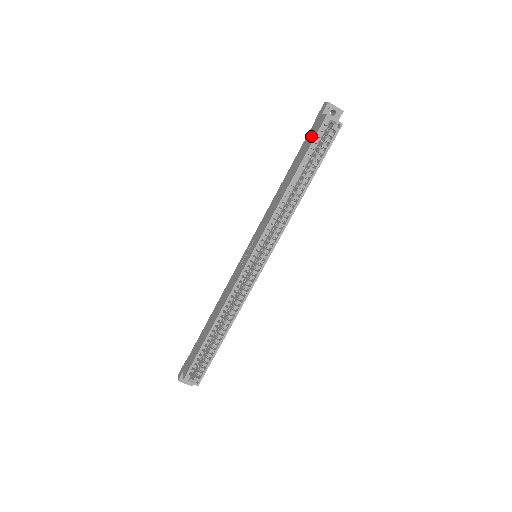
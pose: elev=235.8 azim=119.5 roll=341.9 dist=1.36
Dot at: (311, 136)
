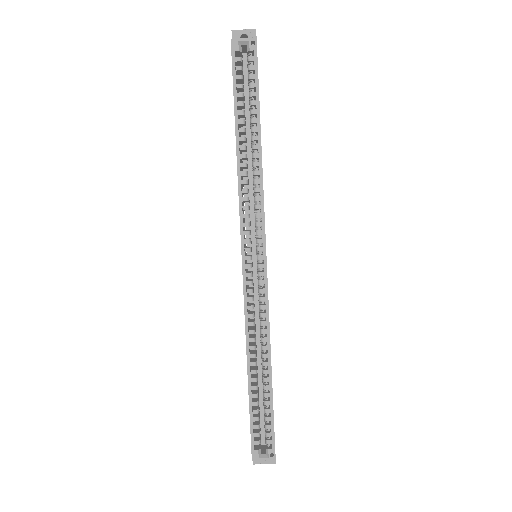
Dot at: occluded
